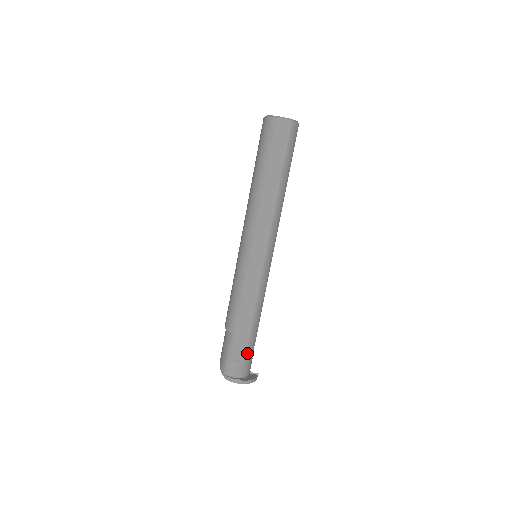
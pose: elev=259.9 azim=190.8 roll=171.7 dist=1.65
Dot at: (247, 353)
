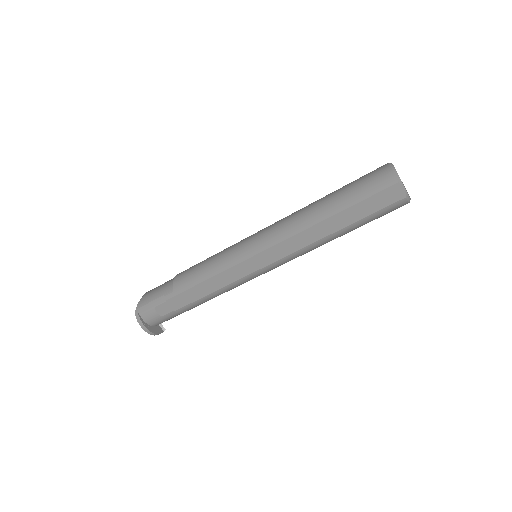
Dot at: (171, 314)
